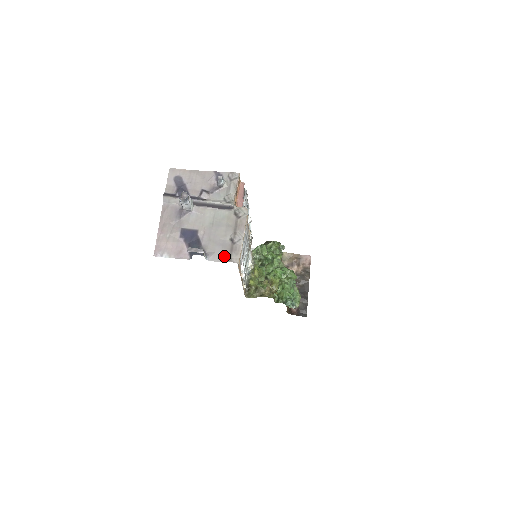
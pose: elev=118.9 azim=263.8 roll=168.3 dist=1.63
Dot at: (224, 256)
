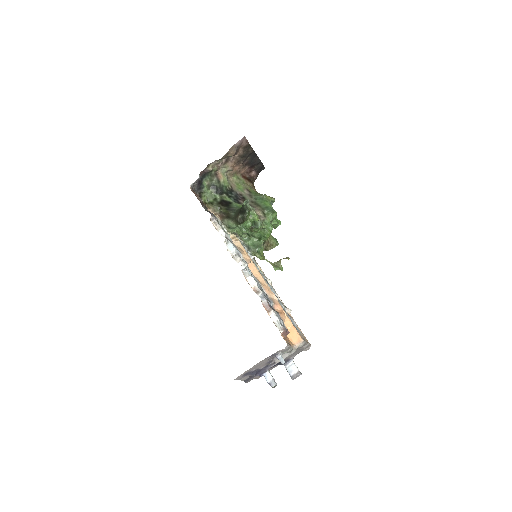
Dot at: (301, 351)
